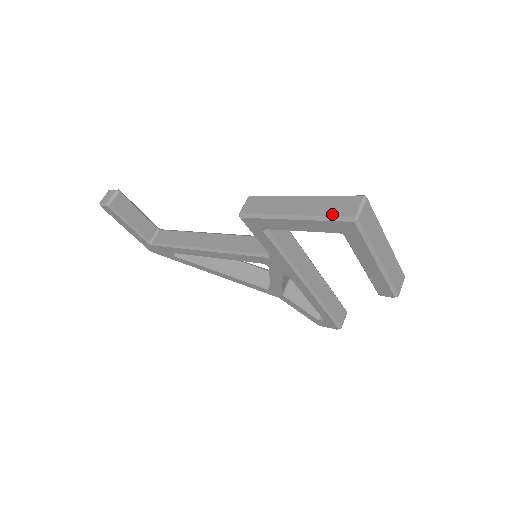
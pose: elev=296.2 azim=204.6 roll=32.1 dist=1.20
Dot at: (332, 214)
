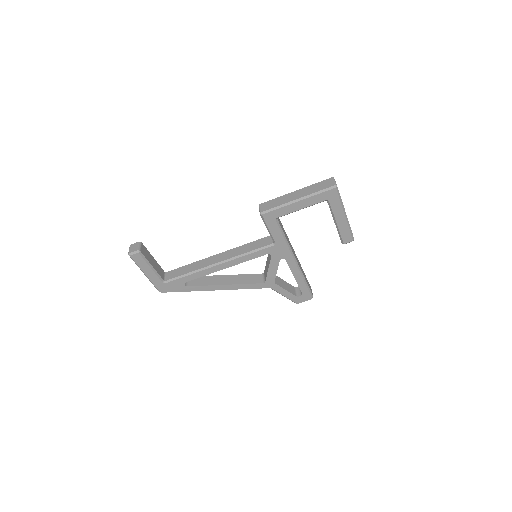
Dot at: (322, 189)
